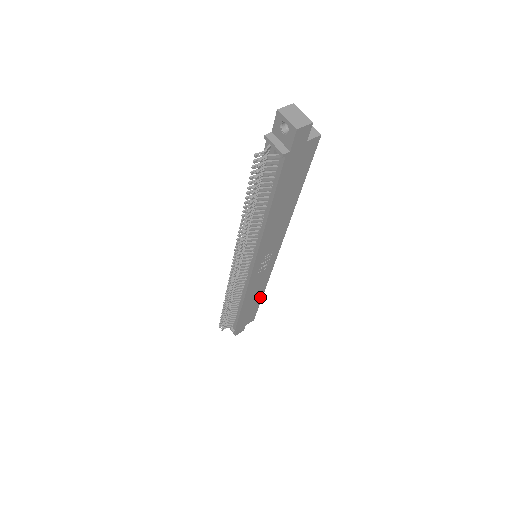
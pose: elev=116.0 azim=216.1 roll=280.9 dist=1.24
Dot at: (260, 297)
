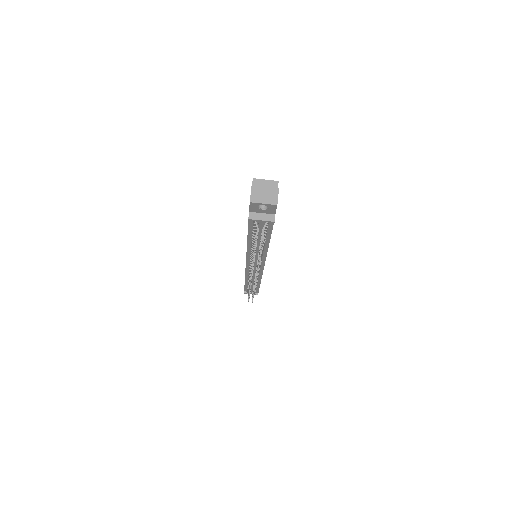
Dot at: occluded
